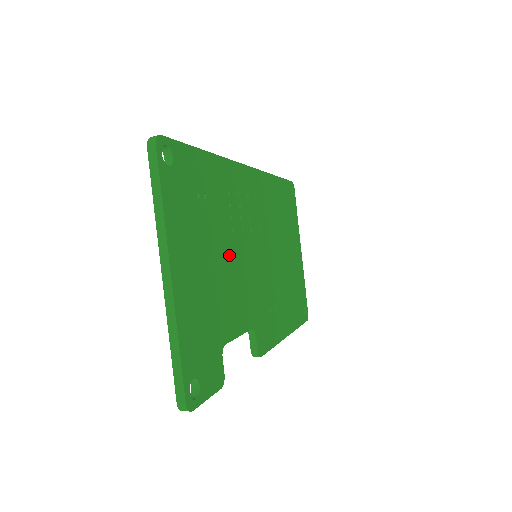
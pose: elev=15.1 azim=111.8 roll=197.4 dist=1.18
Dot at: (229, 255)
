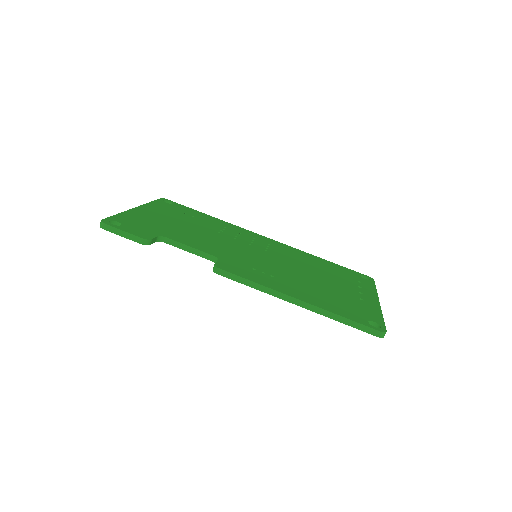
Dot at: (205, 233)
